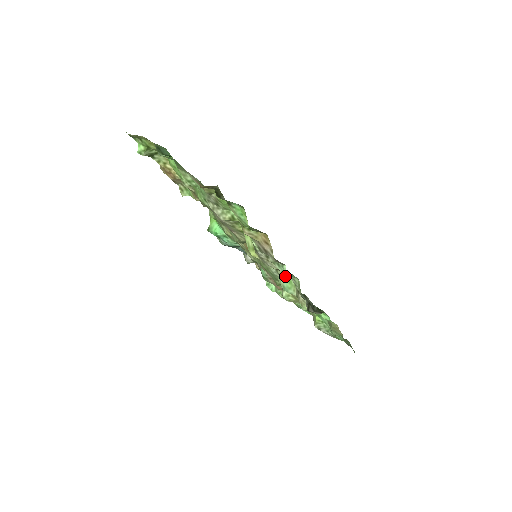
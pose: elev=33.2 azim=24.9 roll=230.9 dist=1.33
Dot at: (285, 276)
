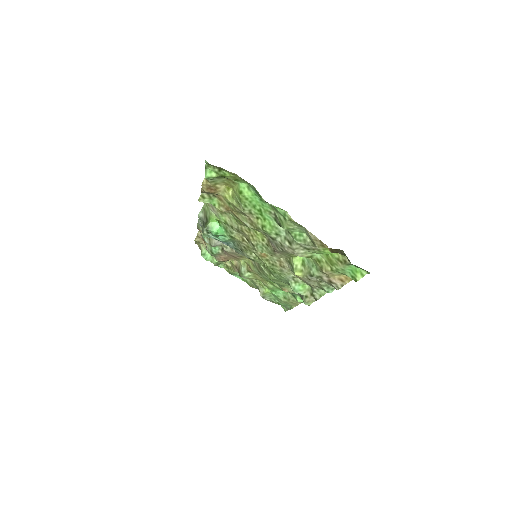
Dot at: (301, 282)
